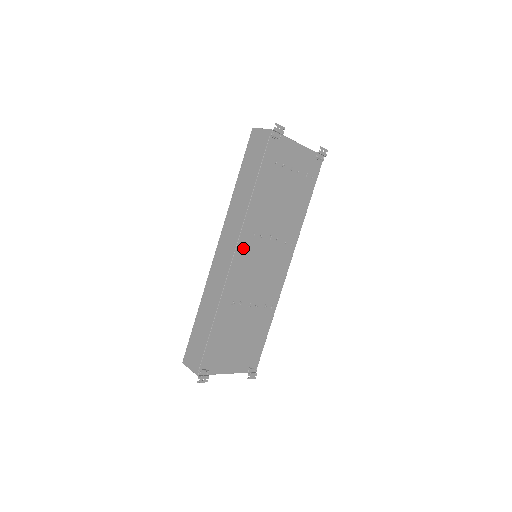
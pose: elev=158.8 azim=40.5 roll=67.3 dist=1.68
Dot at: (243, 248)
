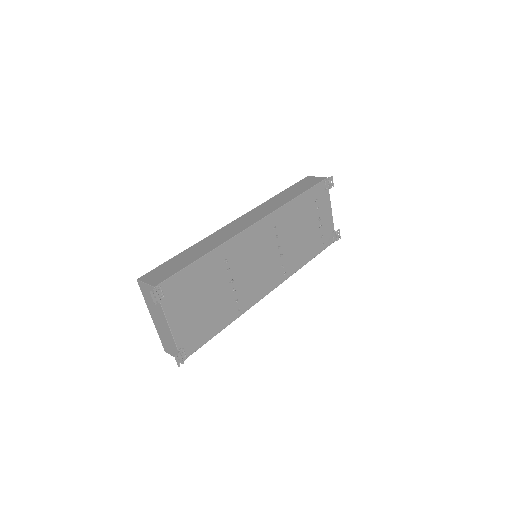
Dot at: (263, 228)
